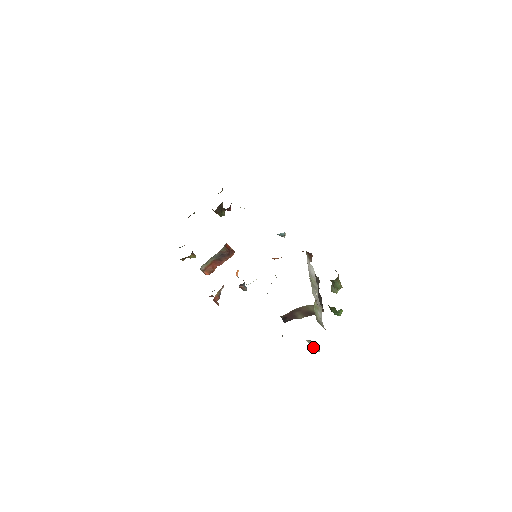
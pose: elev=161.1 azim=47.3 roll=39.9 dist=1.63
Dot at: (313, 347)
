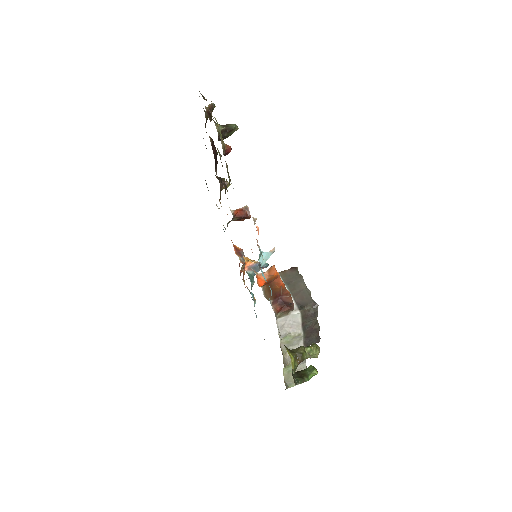
Dot at: occluded
